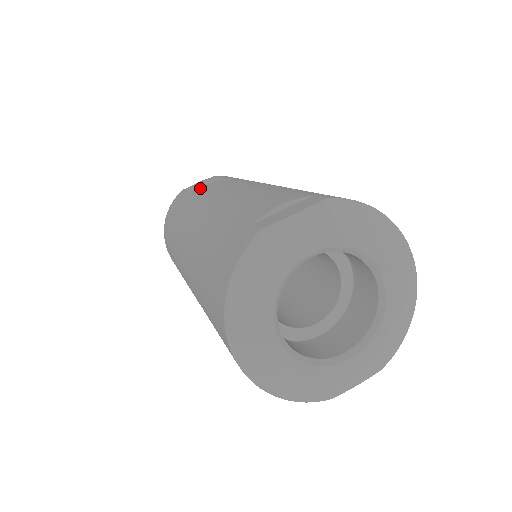
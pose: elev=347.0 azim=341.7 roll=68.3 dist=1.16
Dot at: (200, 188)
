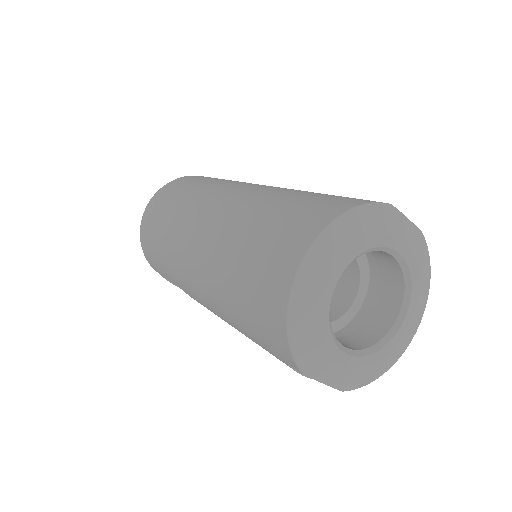
Dot at: occluded
